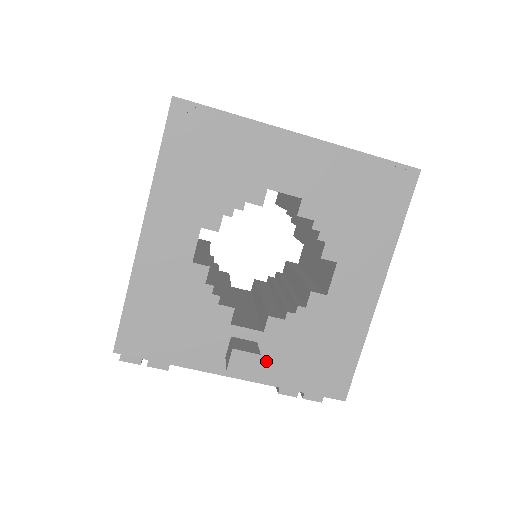
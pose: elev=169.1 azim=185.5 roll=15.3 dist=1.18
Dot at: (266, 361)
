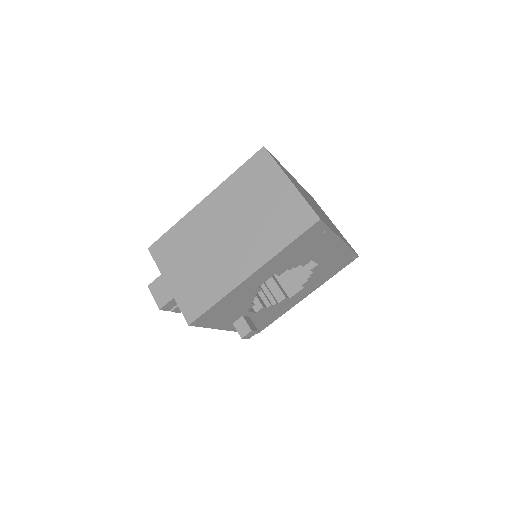
Dot at: occluded
